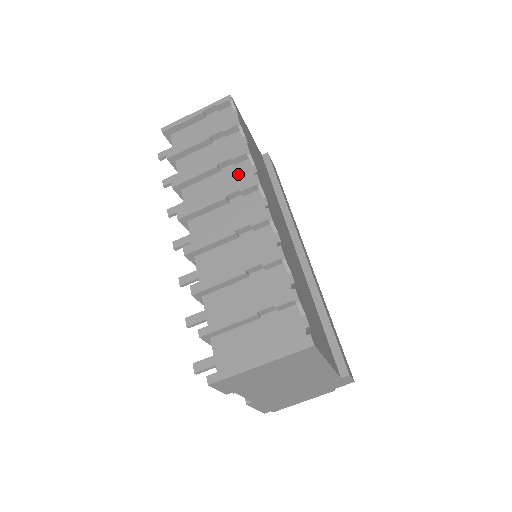
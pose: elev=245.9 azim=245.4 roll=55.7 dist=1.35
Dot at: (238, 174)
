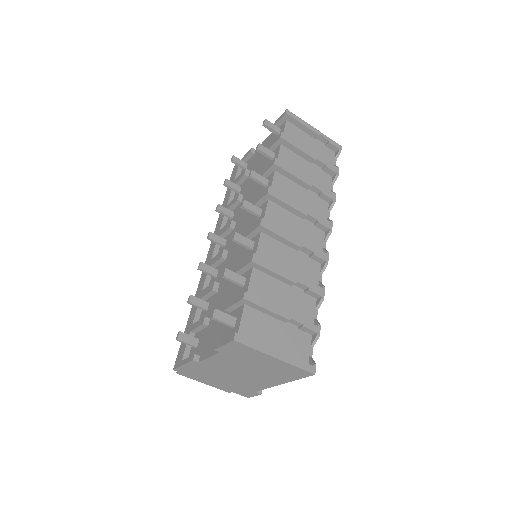
Dot at: (317, 206)
